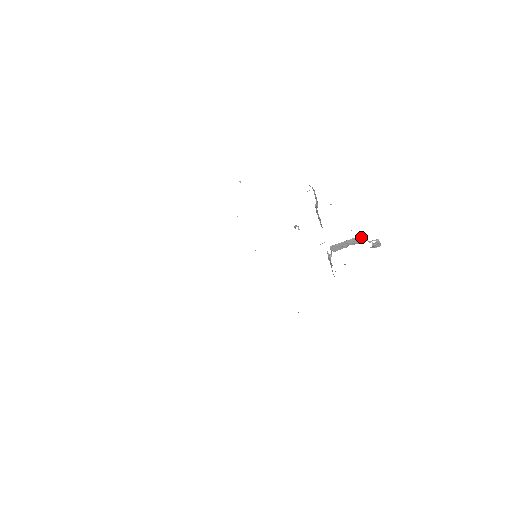
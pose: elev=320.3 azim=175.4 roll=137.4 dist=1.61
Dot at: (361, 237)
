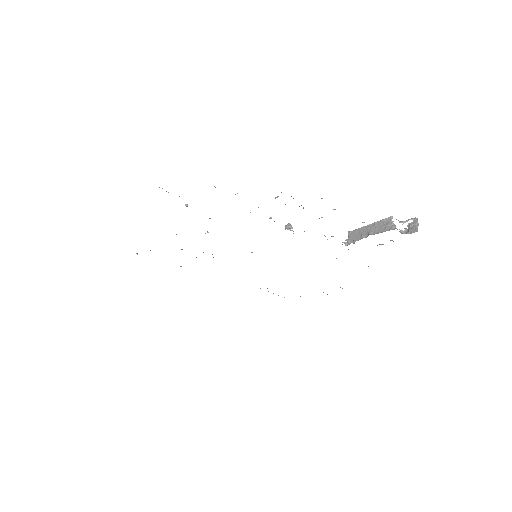
Dot at: (387, 221)
